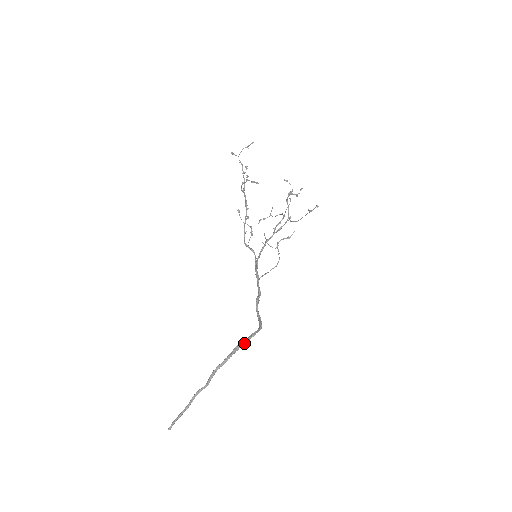
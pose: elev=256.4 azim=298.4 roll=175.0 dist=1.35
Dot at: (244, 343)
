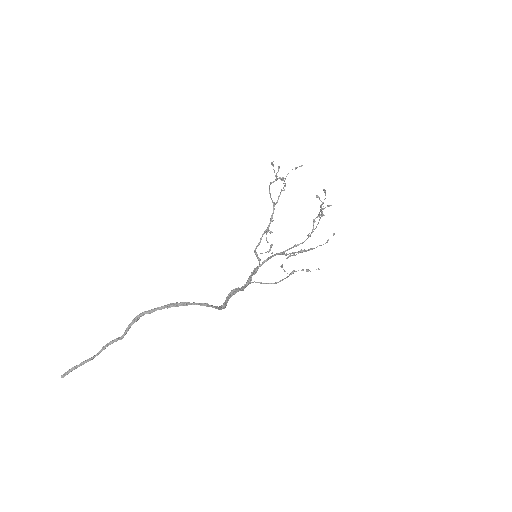
Dot at: (185, 303)
